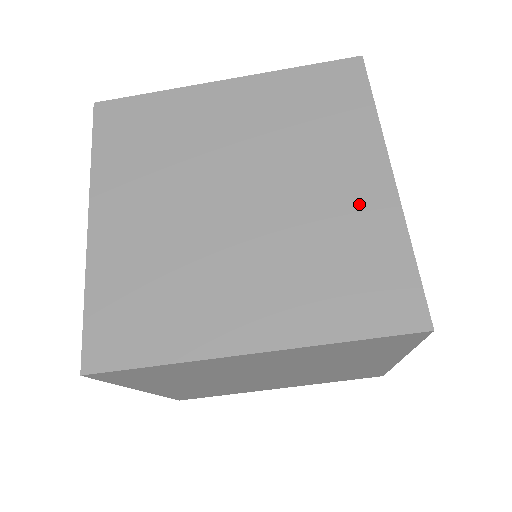
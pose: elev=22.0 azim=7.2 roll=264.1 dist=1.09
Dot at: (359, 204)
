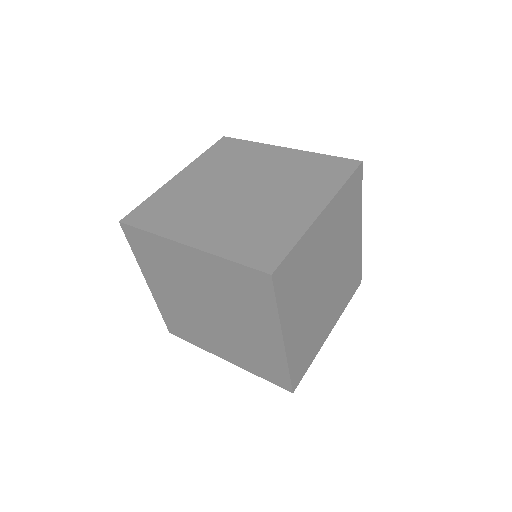
Dot at: (289, 160)
